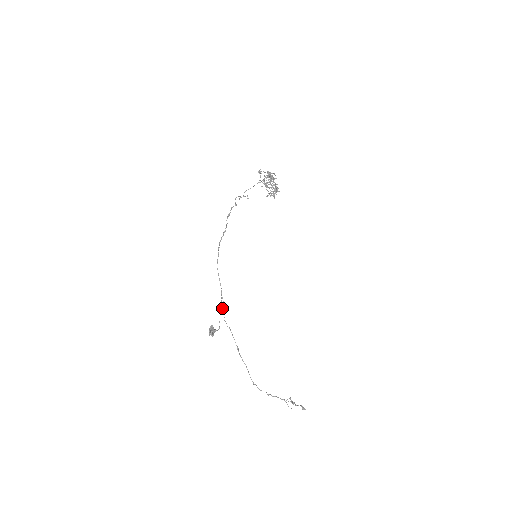
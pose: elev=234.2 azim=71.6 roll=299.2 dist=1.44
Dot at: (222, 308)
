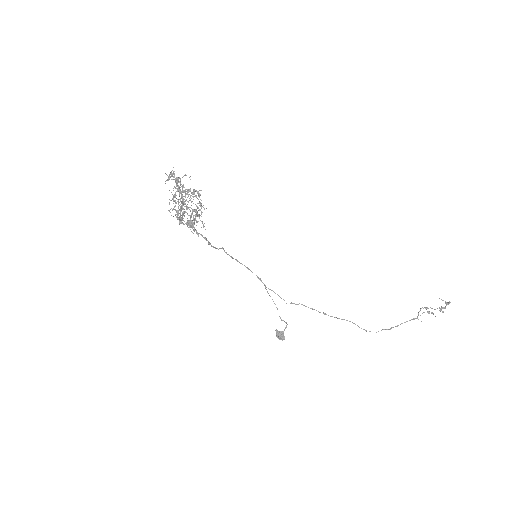
Dot at: occluded
